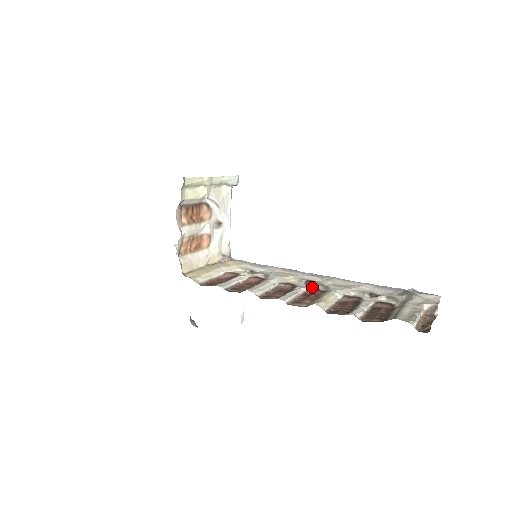
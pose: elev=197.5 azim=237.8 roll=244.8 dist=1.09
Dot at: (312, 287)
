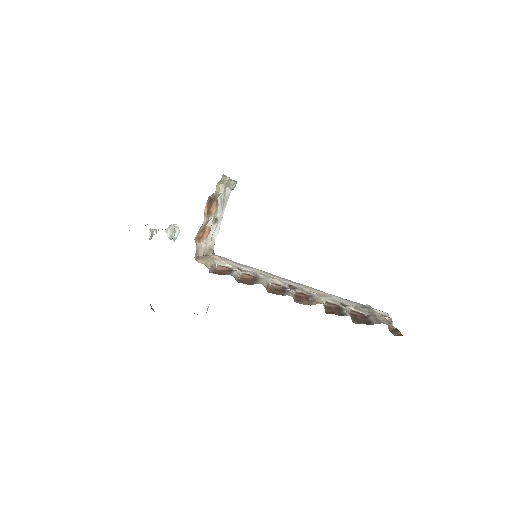
Dot at: (298, 291)
